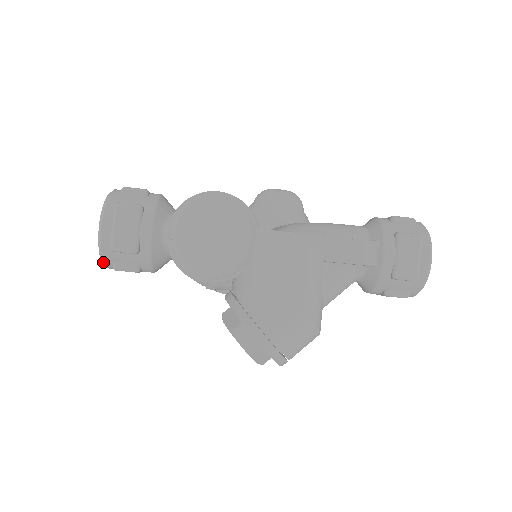
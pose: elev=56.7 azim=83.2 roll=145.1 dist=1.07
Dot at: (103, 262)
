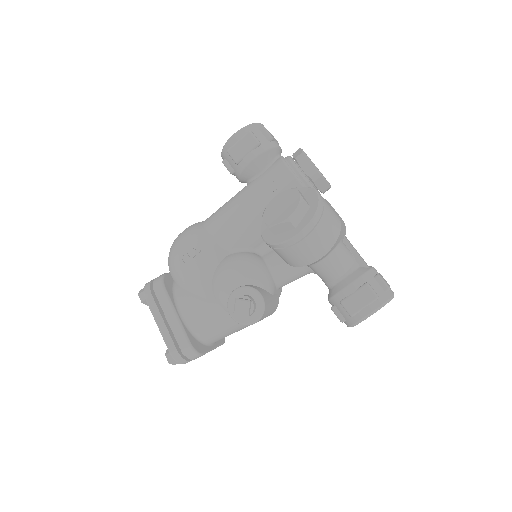
Dot at: (246, 127)
